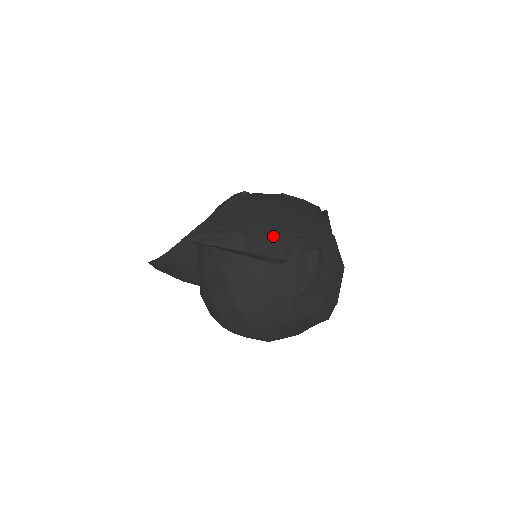
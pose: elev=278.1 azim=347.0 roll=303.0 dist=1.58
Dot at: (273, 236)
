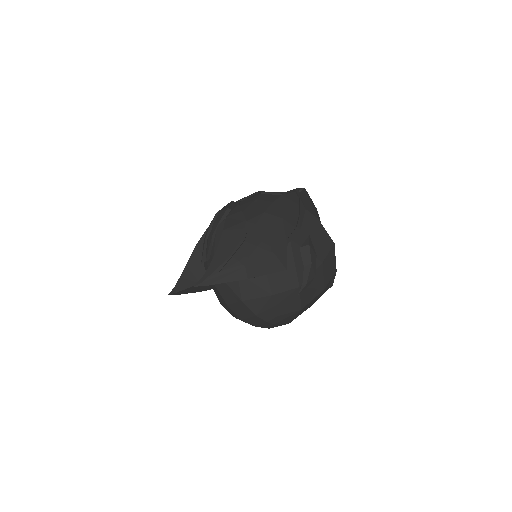
Dot at: (268, 254)
